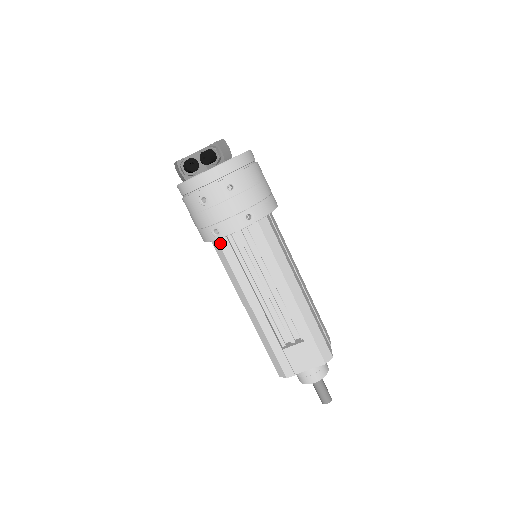
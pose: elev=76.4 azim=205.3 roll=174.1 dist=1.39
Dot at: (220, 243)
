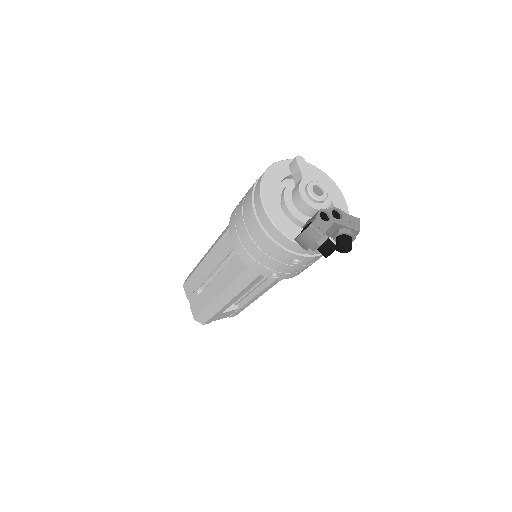
Dot at: occluded
